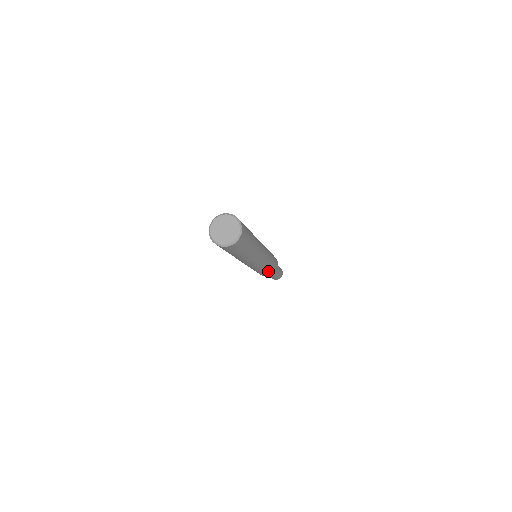
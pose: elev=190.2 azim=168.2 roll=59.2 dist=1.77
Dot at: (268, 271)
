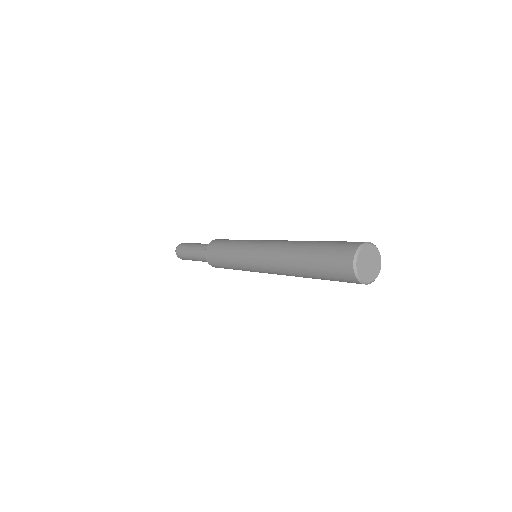
Dot at: occluded
